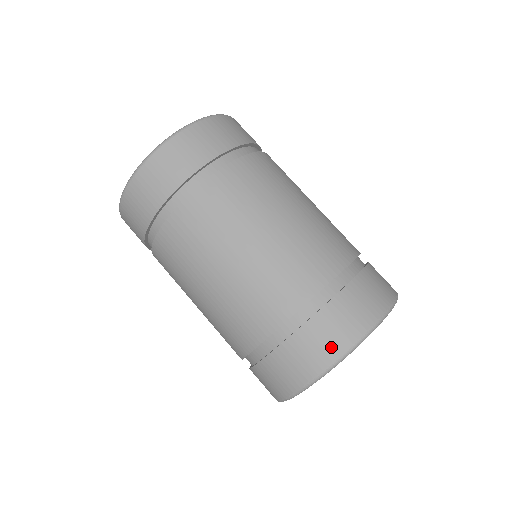
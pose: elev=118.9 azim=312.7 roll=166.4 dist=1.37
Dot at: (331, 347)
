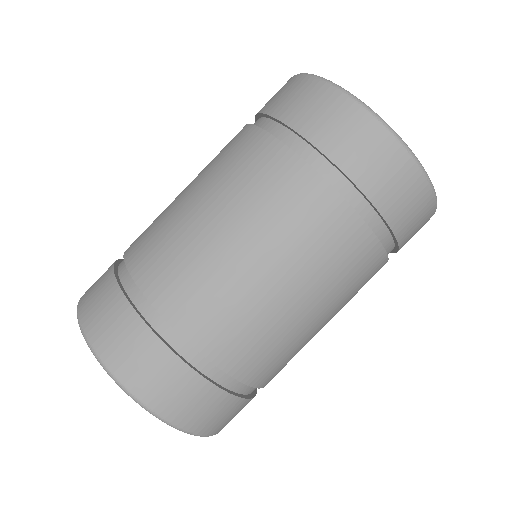
Dot at: (289, 85)
